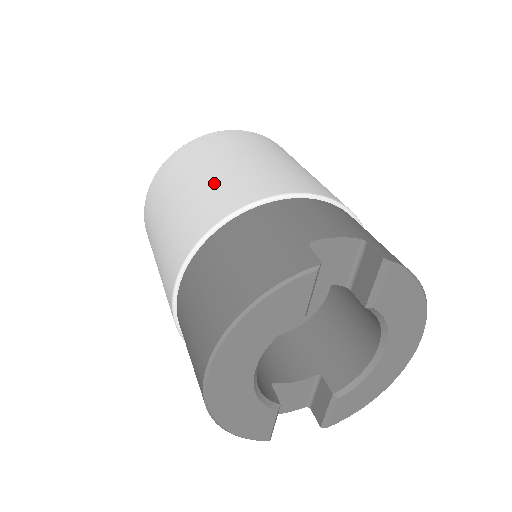
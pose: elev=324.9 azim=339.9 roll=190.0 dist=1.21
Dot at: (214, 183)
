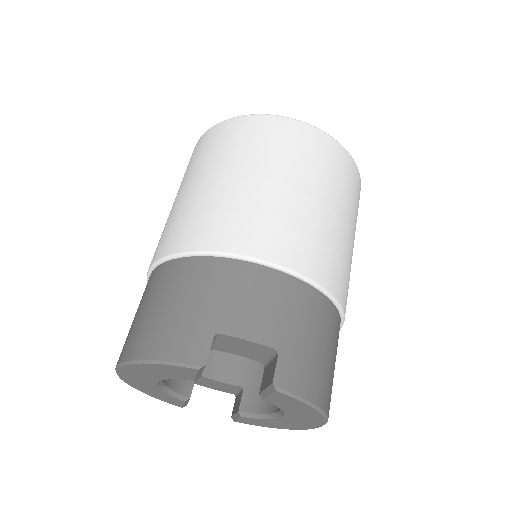
Dot at: (215, 198)
